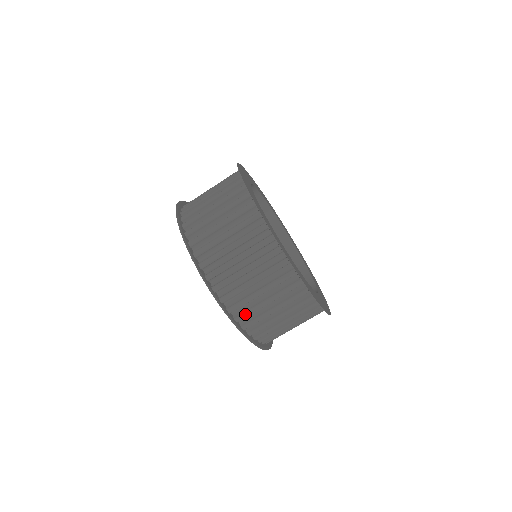
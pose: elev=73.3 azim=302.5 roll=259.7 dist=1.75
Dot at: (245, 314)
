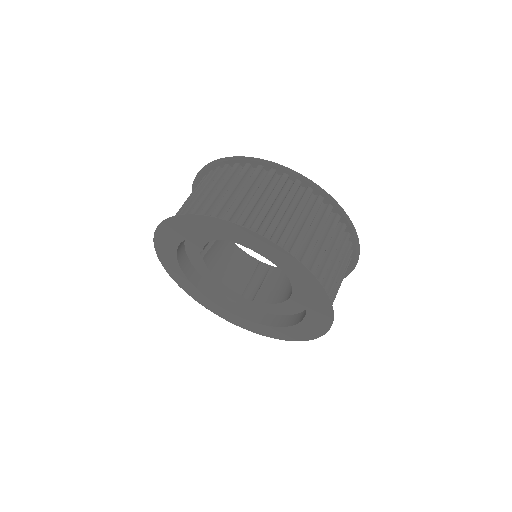
Dot at: (255, 223)
